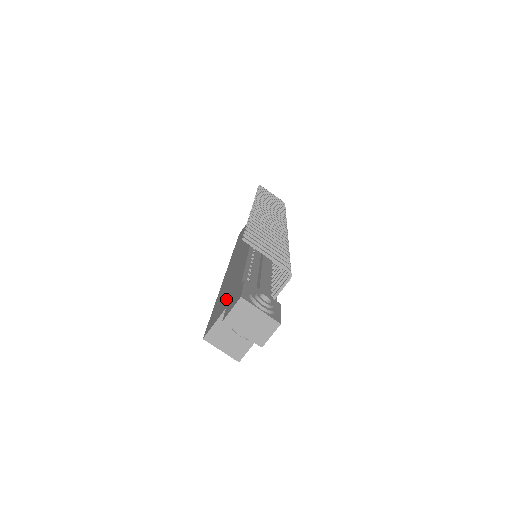
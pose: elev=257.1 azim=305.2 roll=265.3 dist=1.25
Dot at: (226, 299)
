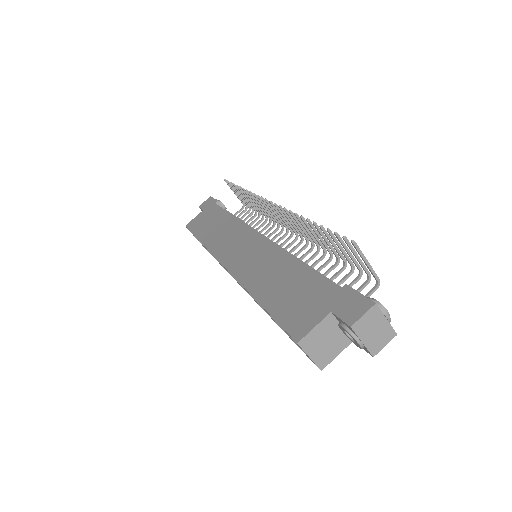
Dot at: (309, 301)
